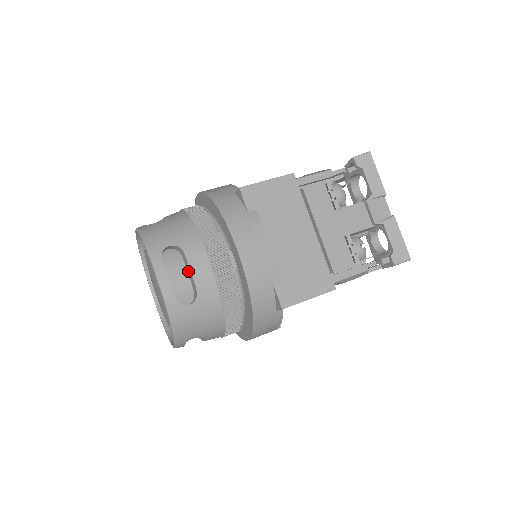
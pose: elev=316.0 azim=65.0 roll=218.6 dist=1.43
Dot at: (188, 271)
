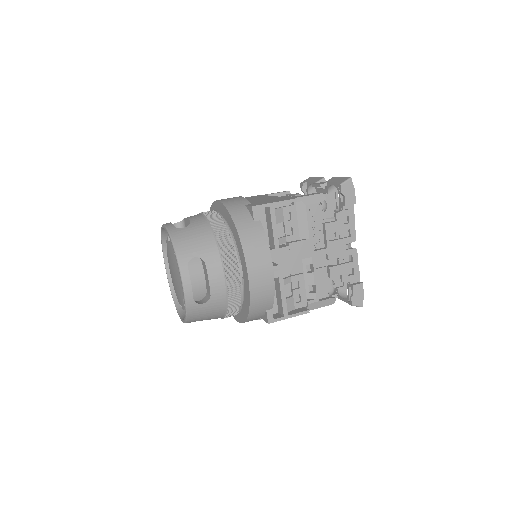
Dot at: occluded
